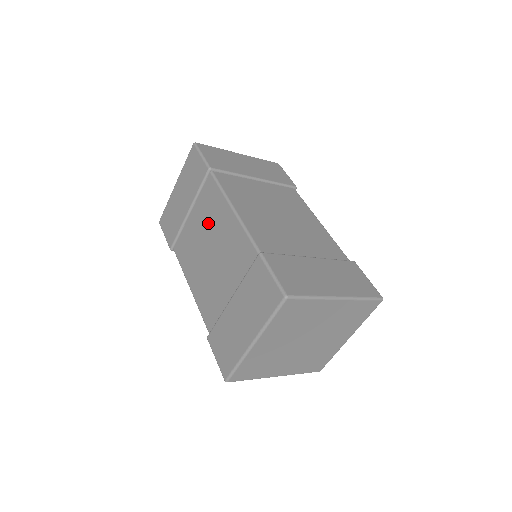
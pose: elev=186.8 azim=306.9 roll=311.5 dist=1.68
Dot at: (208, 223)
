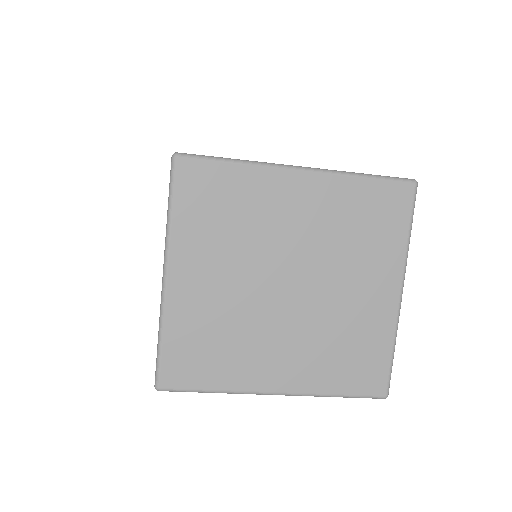
Dot at: occluded
